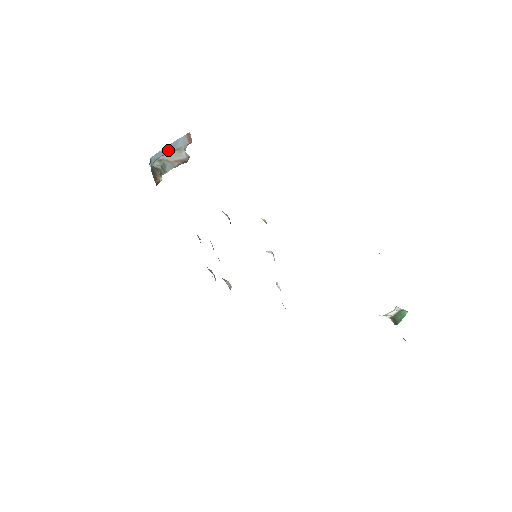
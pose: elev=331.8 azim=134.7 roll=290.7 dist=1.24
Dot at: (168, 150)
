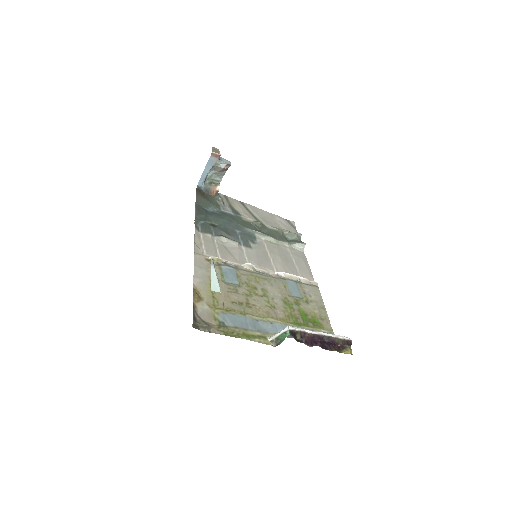
Dot at: (207, 171)
